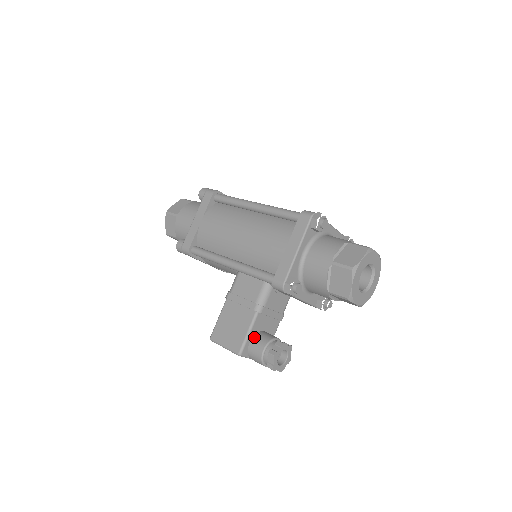
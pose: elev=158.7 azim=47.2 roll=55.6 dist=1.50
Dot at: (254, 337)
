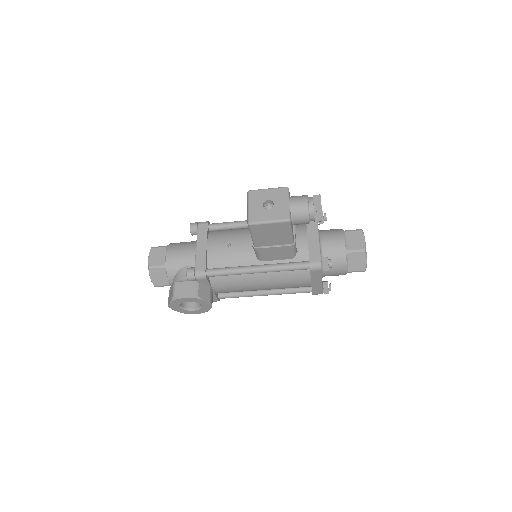
Dot at: occluded
